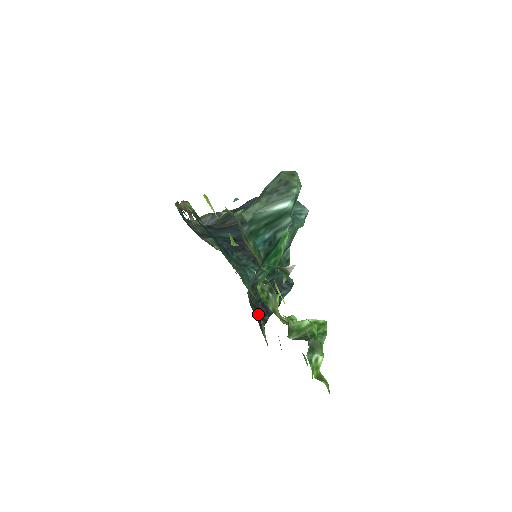
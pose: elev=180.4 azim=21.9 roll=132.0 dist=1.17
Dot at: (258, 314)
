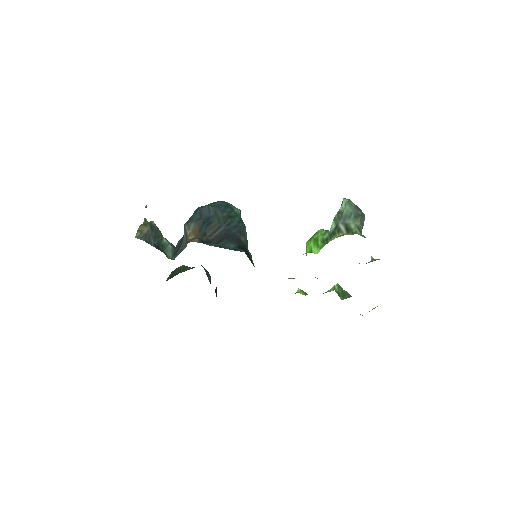
Dot at: occluded
